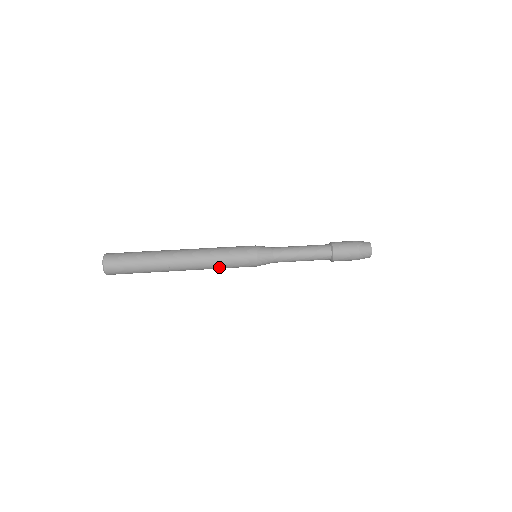
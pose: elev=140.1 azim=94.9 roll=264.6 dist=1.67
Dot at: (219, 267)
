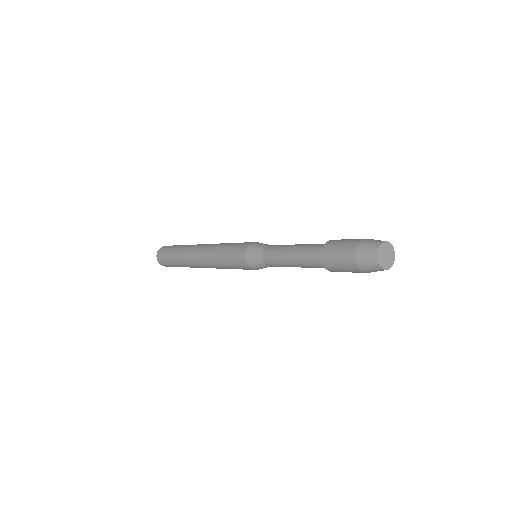
Dot at: (218, 252)
